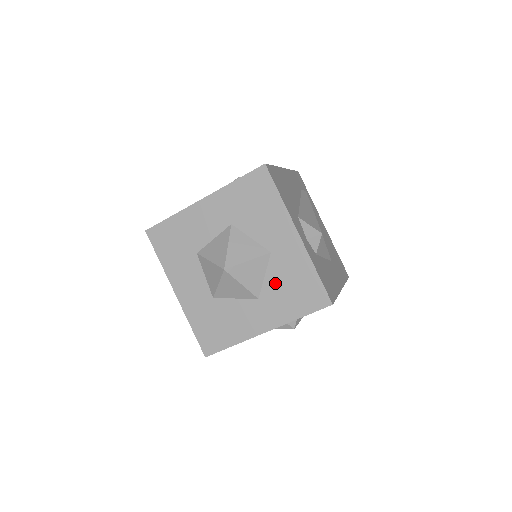
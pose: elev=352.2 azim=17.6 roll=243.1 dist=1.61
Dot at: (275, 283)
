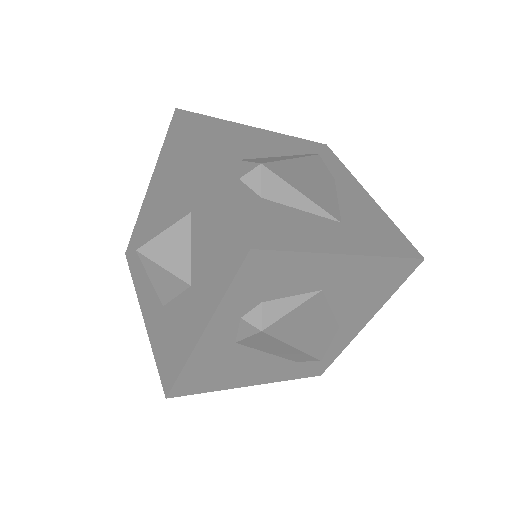
Dot at: (199, 253)
